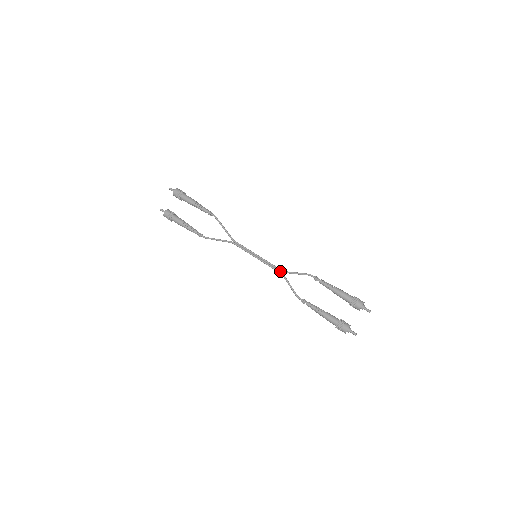
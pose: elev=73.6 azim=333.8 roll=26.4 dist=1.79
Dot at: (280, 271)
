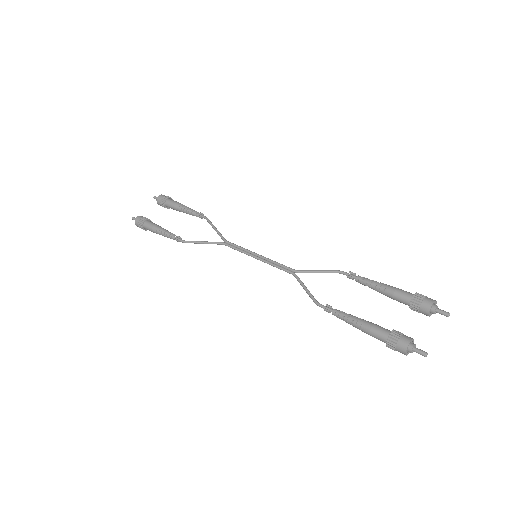
Dot at: (291, 271)
